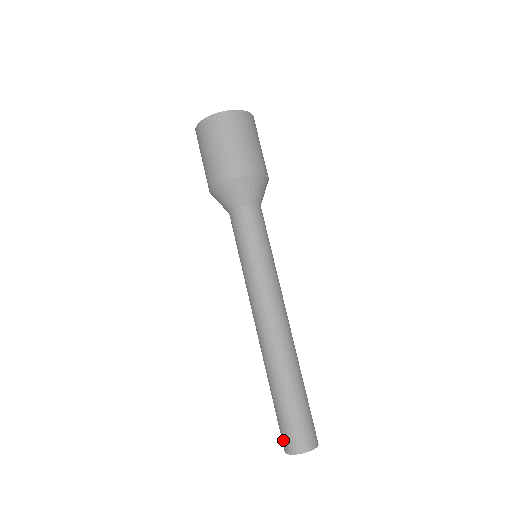
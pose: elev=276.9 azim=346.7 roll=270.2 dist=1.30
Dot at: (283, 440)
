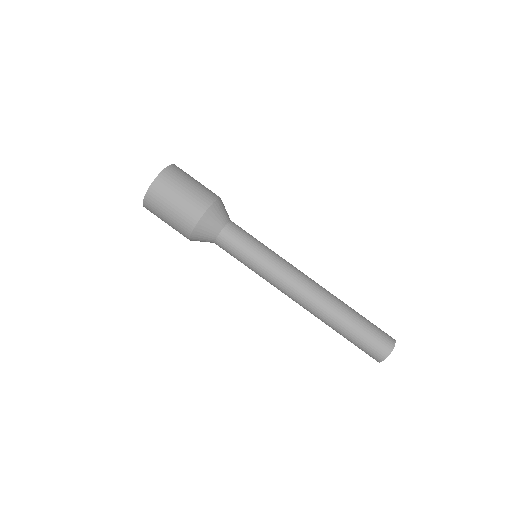
Dot at: occluded
